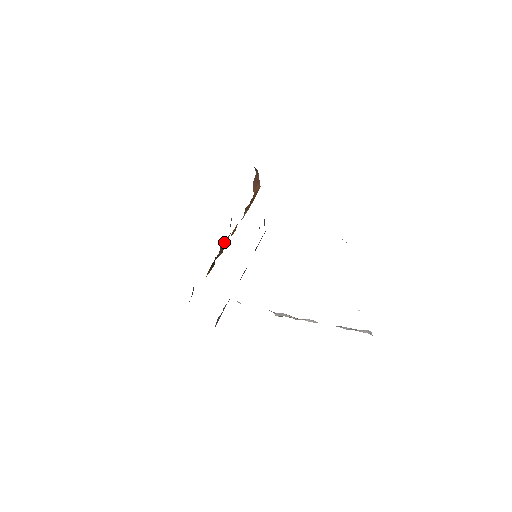
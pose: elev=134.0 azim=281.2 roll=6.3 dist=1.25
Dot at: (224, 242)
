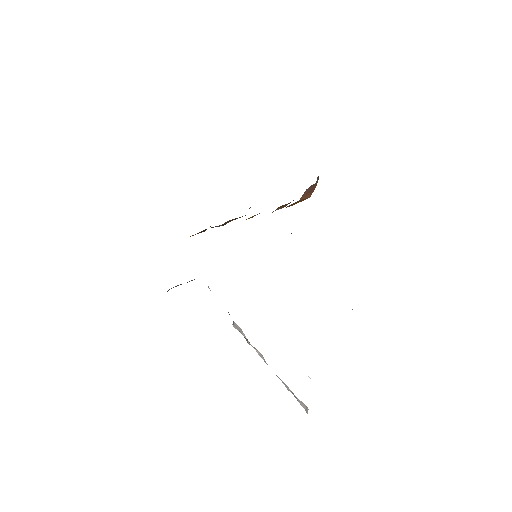
Dot at: occluded
